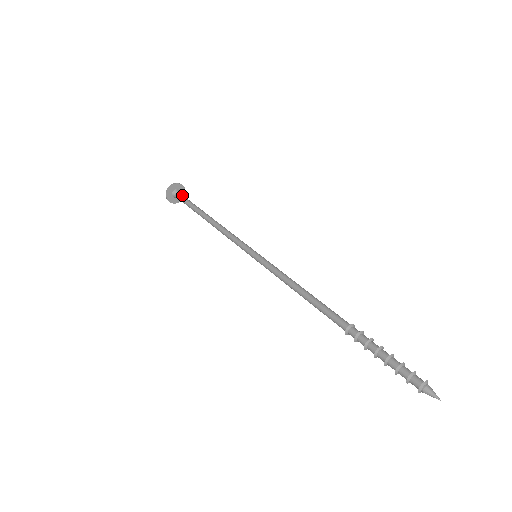
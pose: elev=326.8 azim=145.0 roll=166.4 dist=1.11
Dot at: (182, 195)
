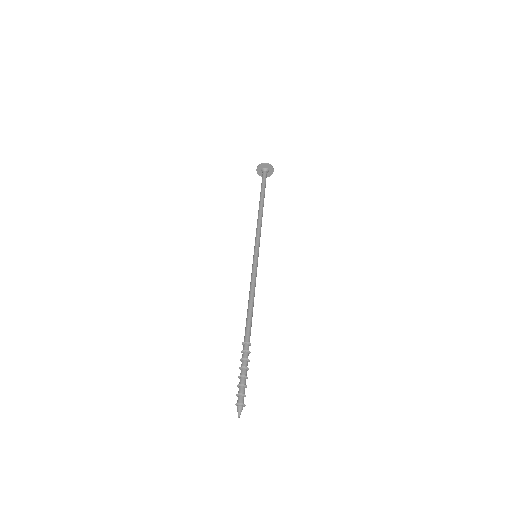
Dot at: occluded
